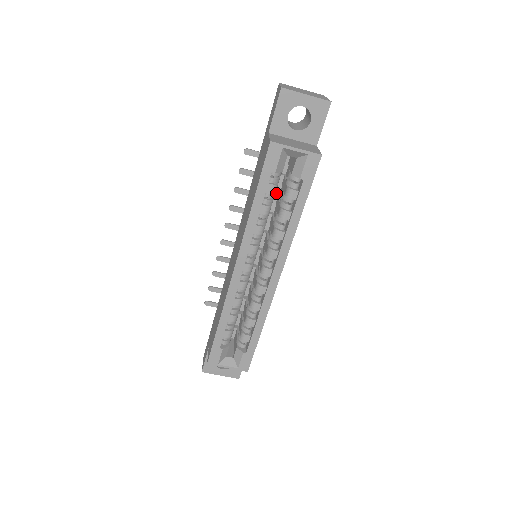
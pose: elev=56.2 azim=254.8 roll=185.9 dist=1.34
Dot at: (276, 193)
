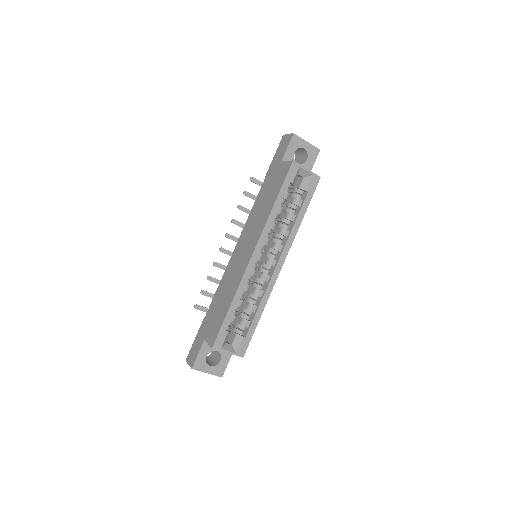
Dot at: occluded
